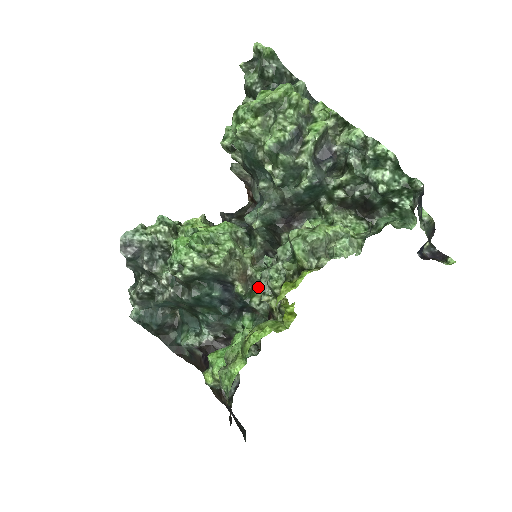
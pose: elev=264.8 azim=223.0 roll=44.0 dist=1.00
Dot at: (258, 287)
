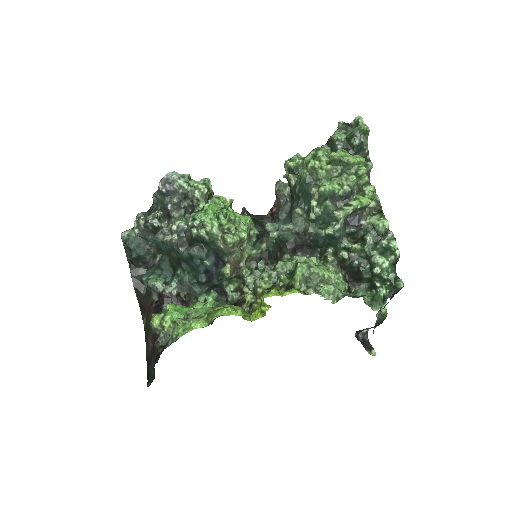
Dot at: (246, 278)
